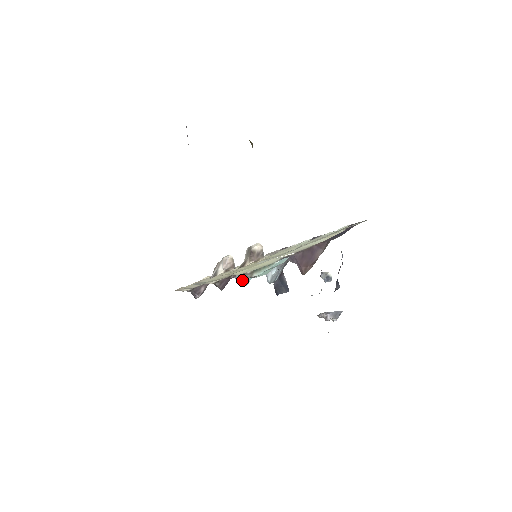
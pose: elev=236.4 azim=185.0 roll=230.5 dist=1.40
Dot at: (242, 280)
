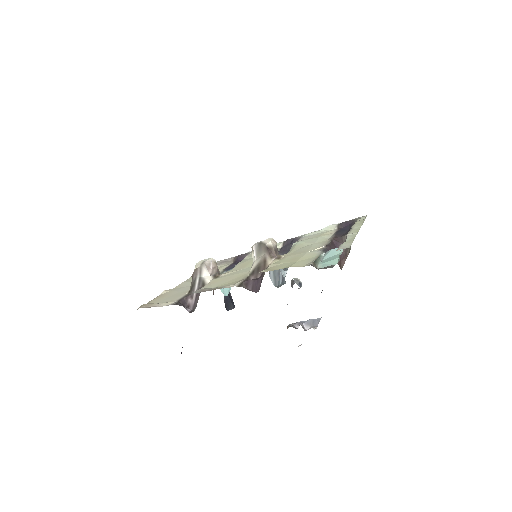
Dot at: occluded
